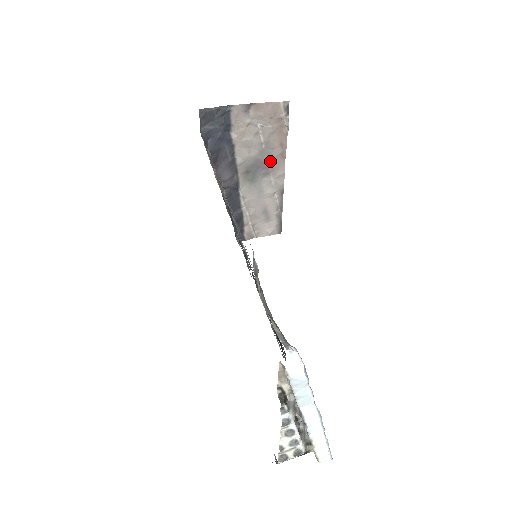
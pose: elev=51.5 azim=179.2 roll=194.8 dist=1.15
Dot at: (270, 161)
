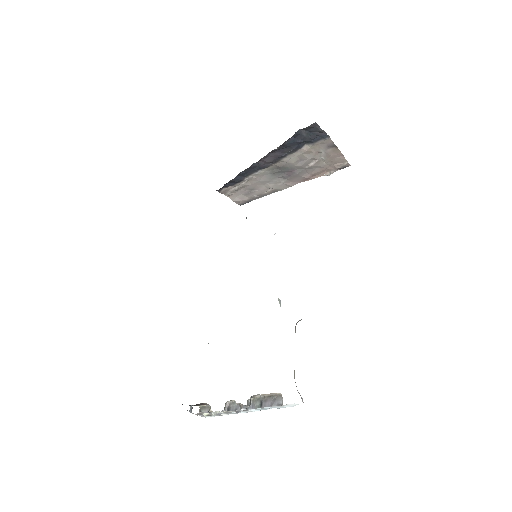
Dot at: (296, 175)
